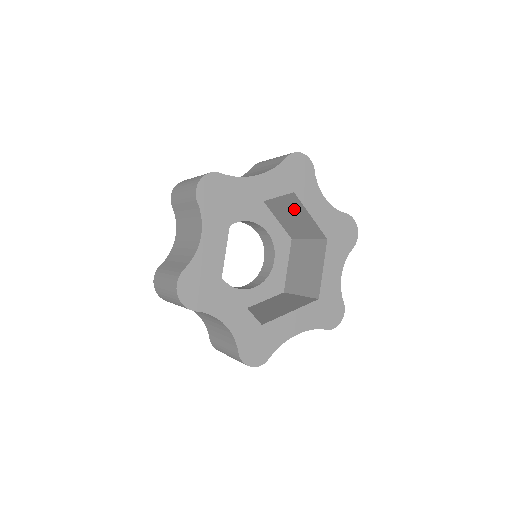
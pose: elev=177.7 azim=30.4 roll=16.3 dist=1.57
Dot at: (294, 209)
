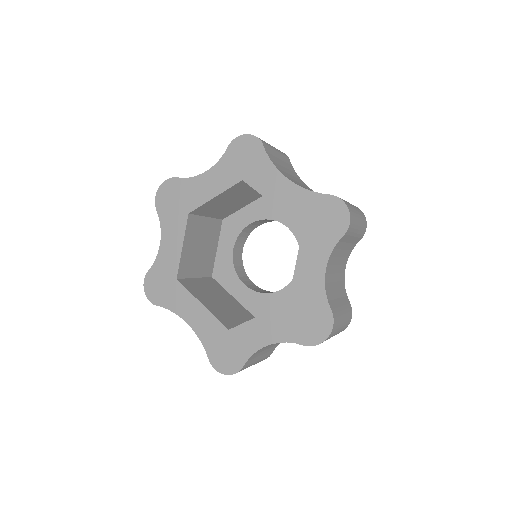
Dot at: occluded
